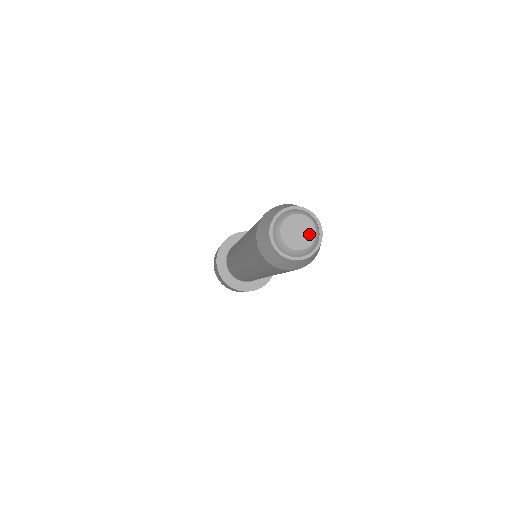
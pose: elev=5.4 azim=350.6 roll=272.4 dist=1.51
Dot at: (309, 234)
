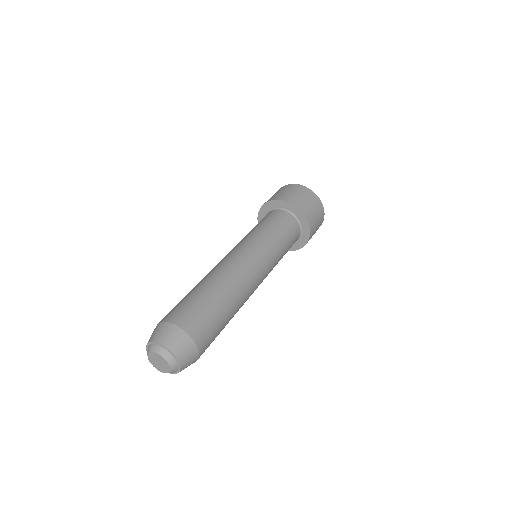
Dot at: (164, 369)
